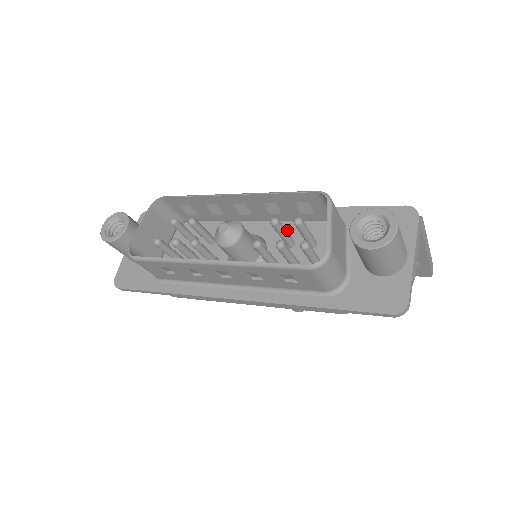
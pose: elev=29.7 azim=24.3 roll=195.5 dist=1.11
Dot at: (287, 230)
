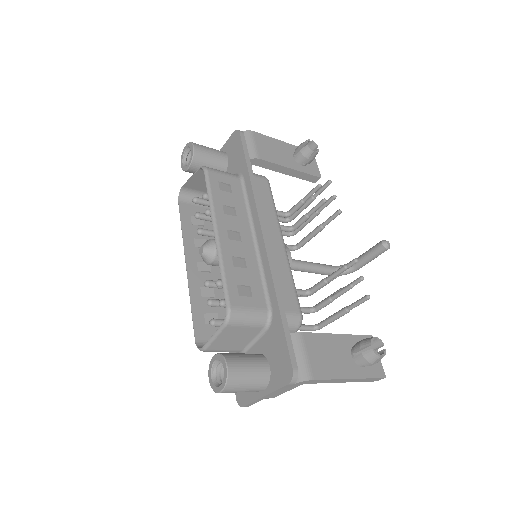
Dot at: occluded
